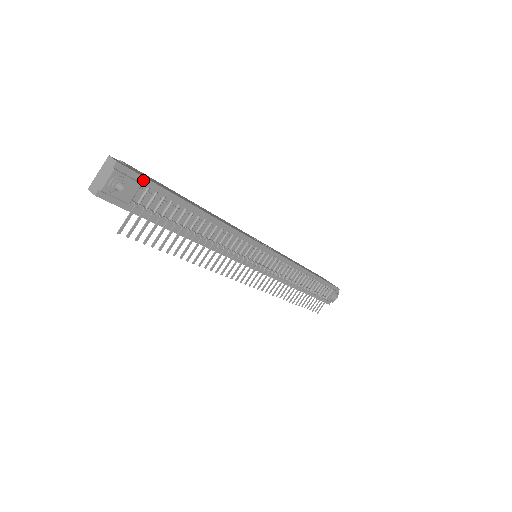
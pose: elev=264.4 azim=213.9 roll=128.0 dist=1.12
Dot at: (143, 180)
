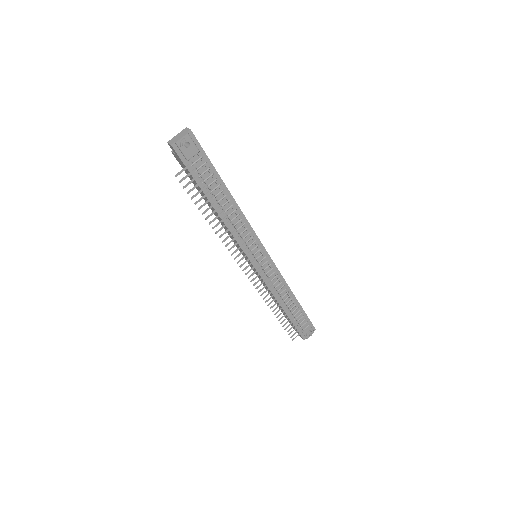
Dot at: (201, 150)
